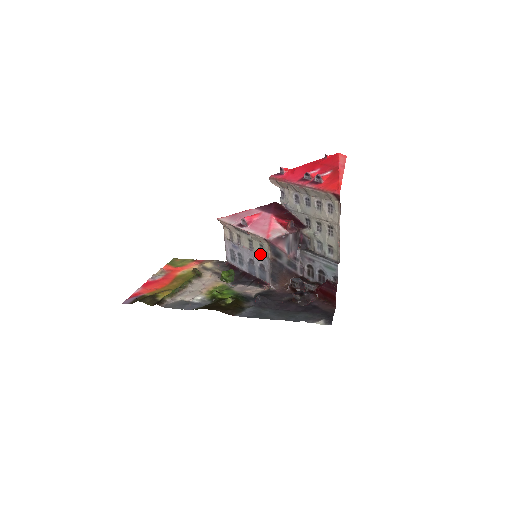
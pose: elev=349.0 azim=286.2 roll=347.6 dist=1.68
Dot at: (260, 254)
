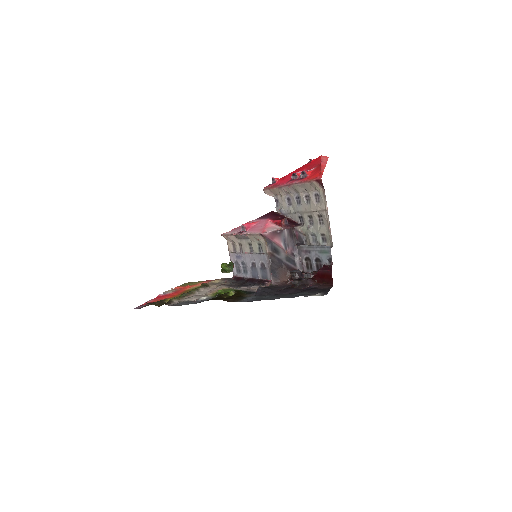
Dot at: (259, 253)
